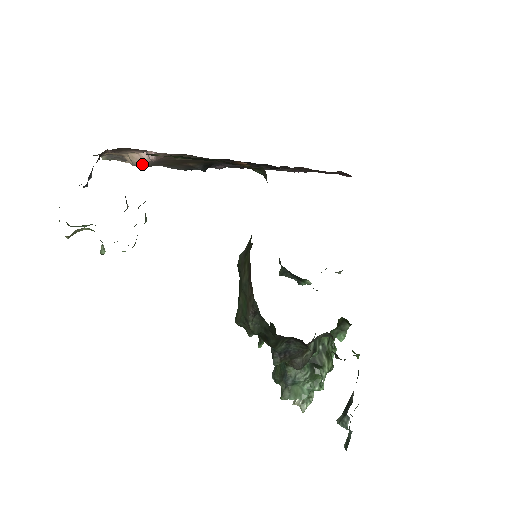
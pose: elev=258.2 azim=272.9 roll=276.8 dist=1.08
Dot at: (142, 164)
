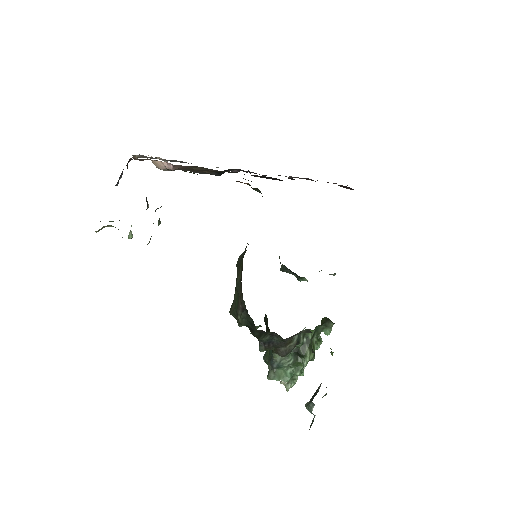
Dot at: (164, 169)
